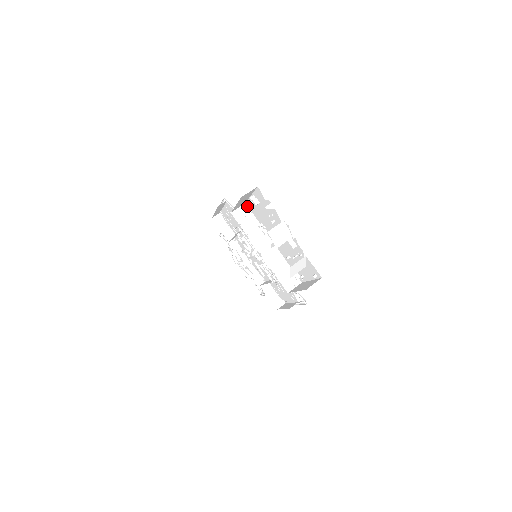
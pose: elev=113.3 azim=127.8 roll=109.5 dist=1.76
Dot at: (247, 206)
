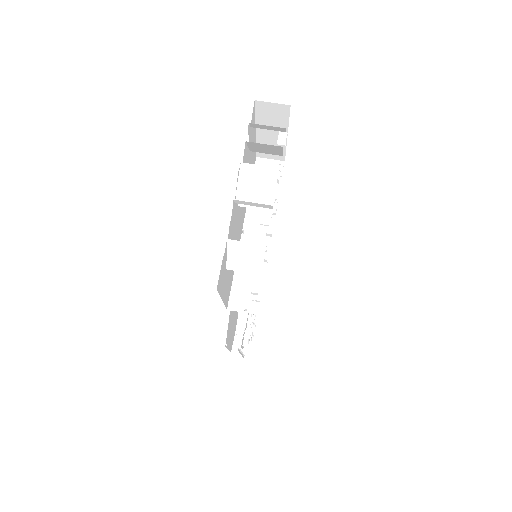
Dot at: occluded
